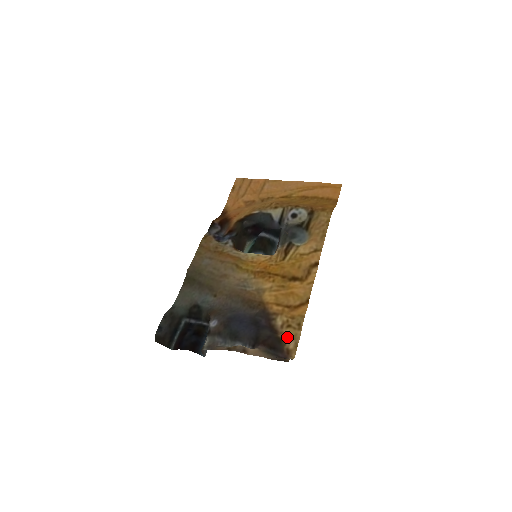
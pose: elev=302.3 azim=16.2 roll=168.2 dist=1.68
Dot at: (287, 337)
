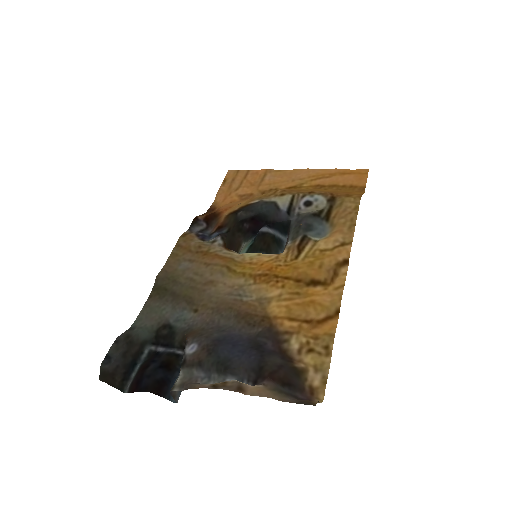
Dot at: (309, 367)
